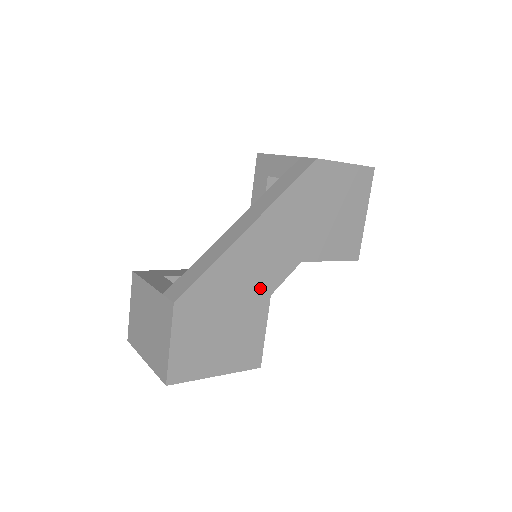
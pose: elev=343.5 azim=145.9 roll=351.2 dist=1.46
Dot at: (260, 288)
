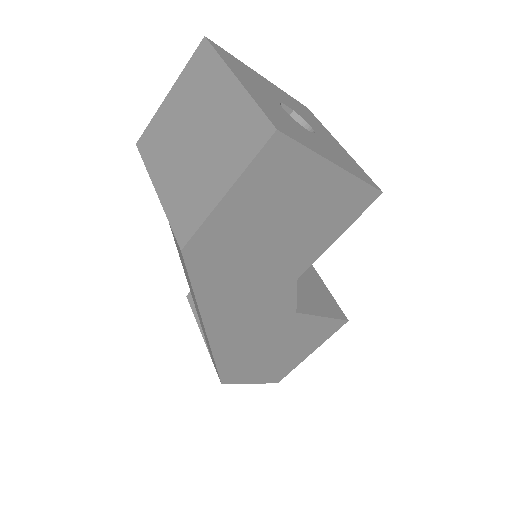
Dot at: (278, 322)
